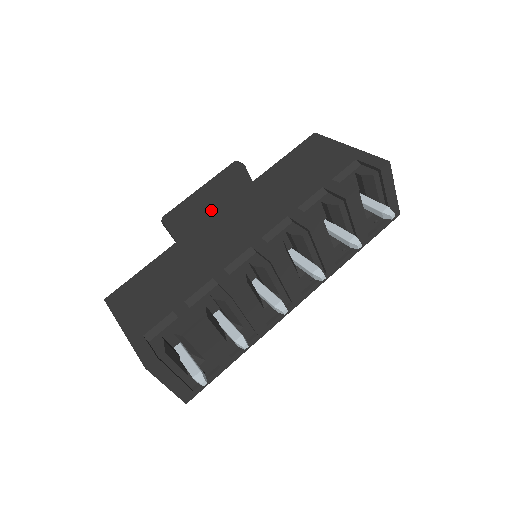
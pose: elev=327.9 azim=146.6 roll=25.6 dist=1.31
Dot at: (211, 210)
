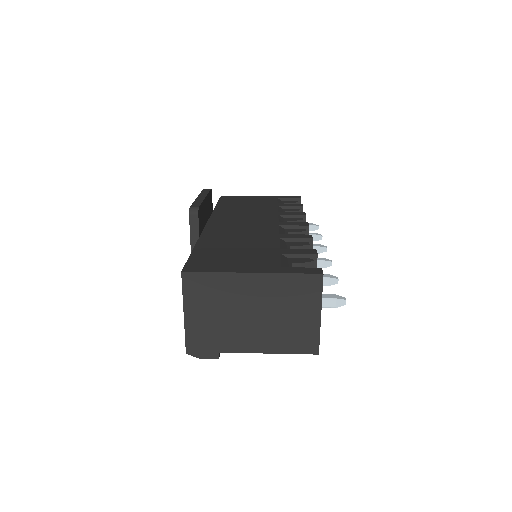
Dot at: (206, 220)
